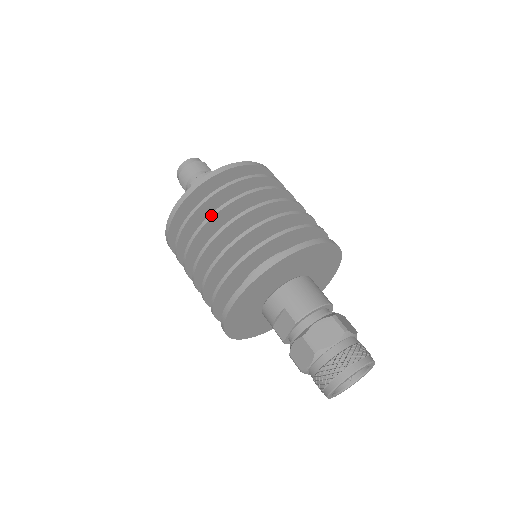
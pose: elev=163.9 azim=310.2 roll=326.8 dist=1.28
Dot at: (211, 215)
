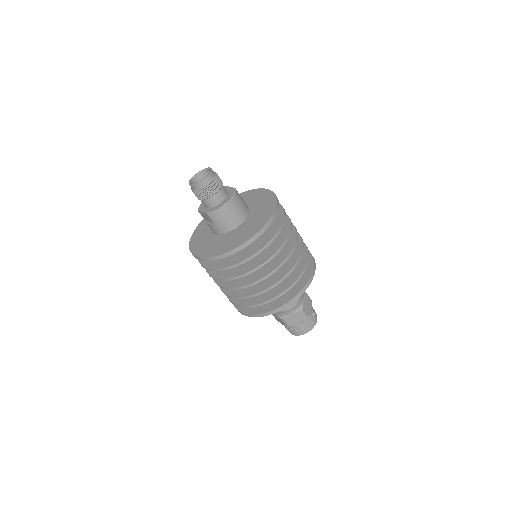
Dot at: (234, 278)
